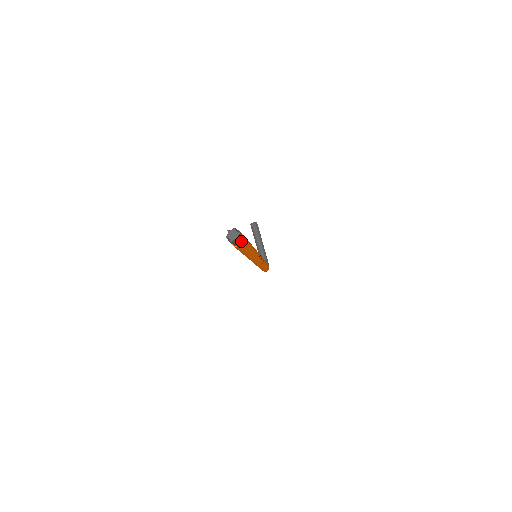
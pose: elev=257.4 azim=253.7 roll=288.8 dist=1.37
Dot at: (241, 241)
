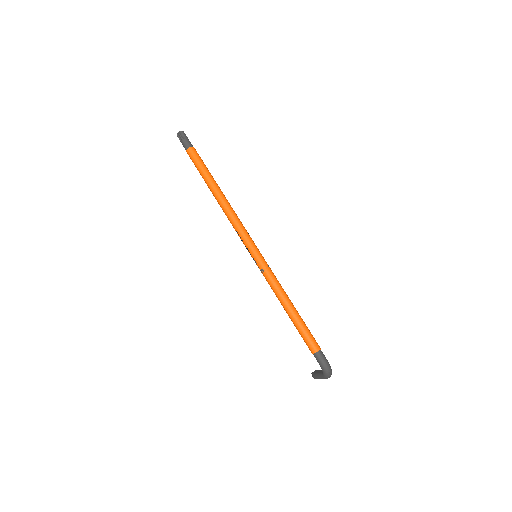
Dot at: (188, 139)
